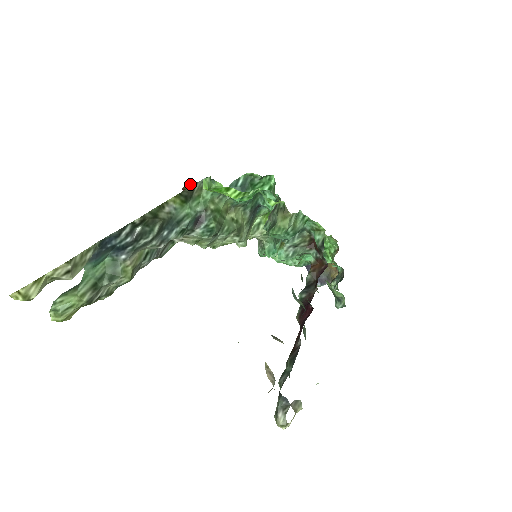
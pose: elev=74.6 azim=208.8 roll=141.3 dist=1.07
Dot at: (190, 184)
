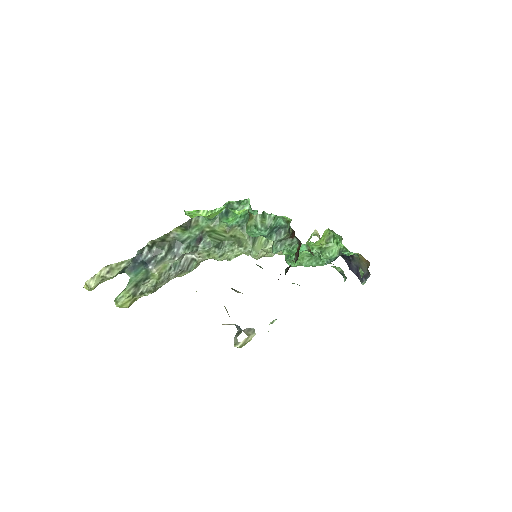
Dot at: occluded
